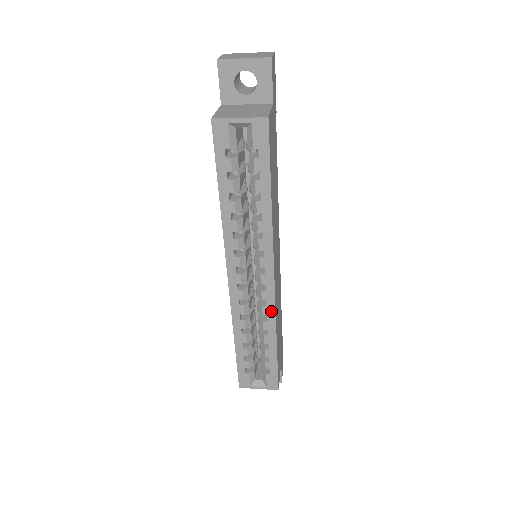
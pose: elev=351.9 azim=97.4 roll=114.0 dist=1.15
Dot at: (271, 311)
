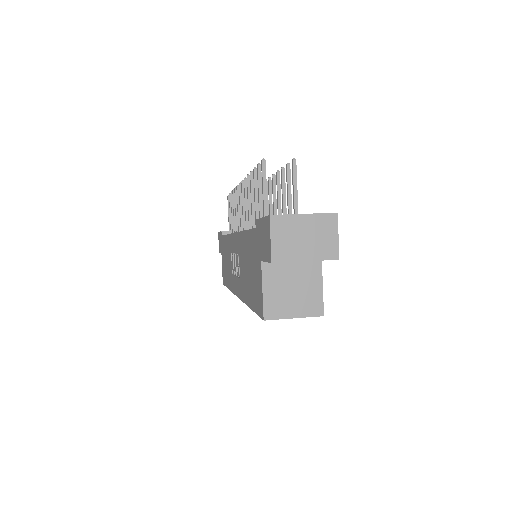
Dot at: occluded
